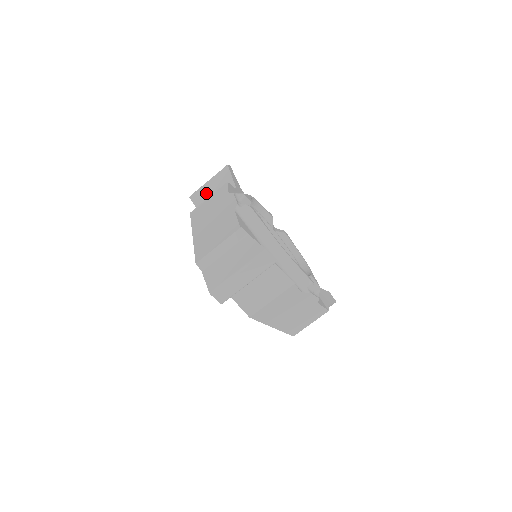
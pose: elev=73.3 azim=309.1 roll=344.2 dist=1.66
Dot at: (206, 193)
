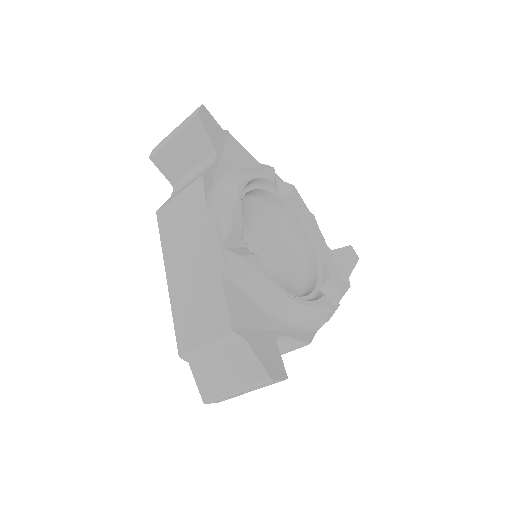
Dot at: (173, 155)
